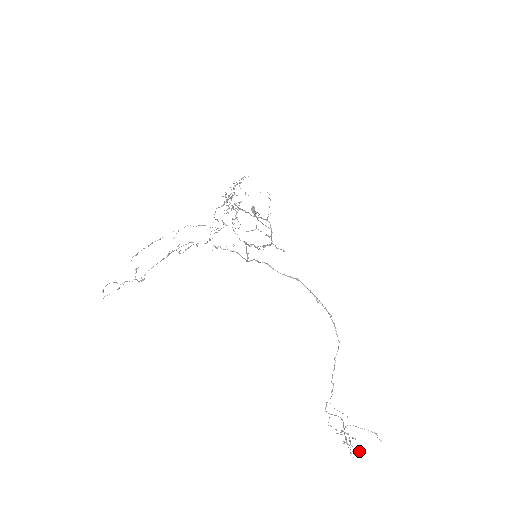
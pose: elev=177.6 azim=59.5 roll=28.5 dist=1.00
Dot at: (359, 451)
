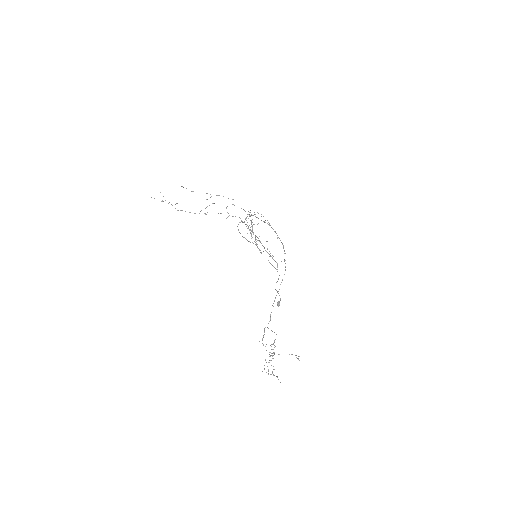
Dot at: occluded
